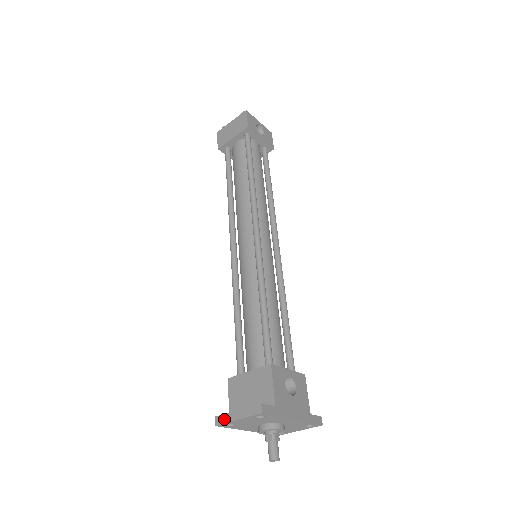
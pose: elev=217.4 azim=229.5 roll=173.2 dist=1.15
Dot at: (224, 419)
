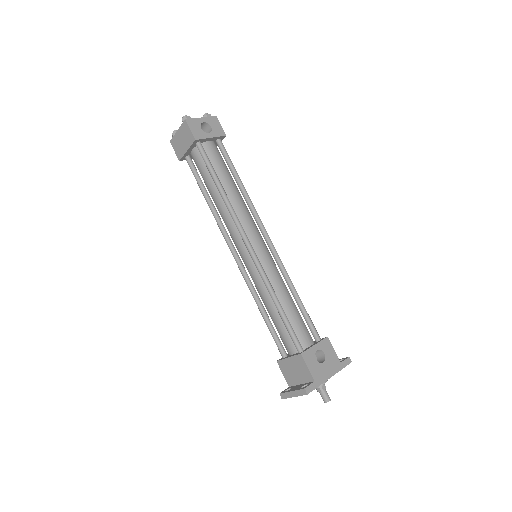
Dot at: (286, 396)
